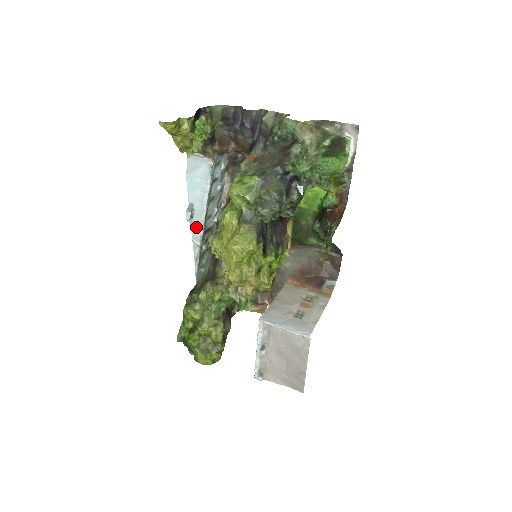
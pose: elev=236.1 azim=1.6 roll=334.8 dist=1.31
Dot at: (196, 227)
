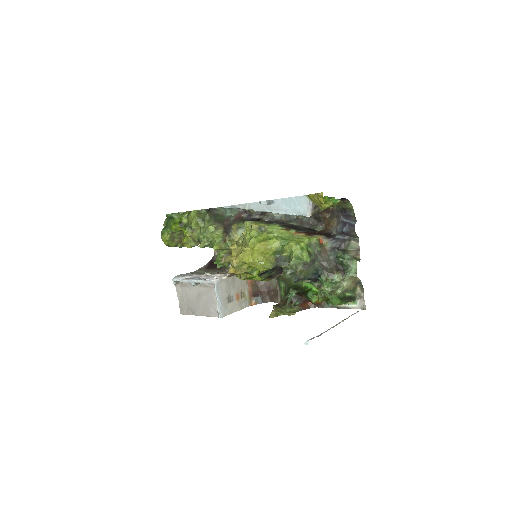
Dot at: (258, 206)
